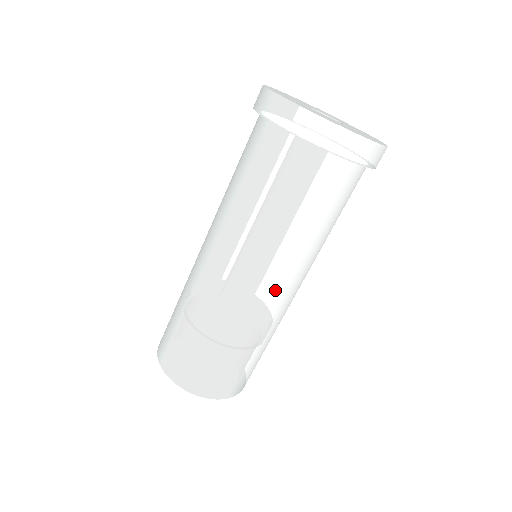
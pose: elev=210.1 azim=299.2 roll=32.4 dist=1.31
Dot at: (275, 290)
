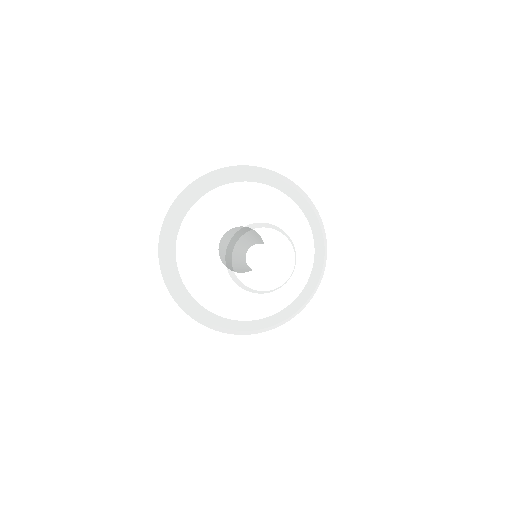
Dot at: occluded
